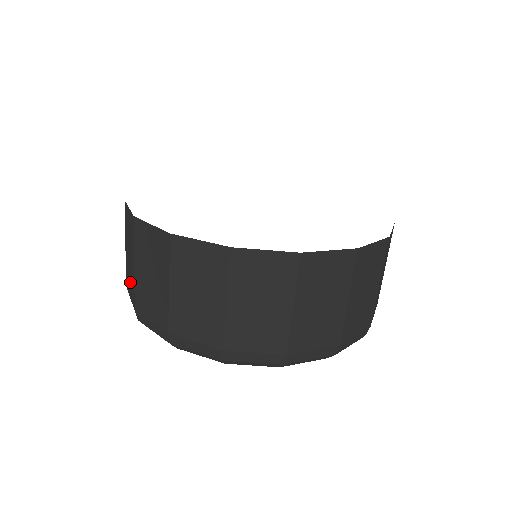
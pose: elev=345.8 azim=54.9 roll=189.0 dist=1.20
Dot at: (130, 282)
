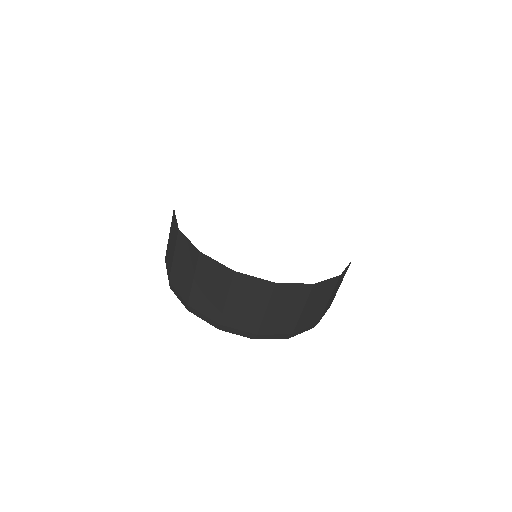
Dot at: (181, 285)
